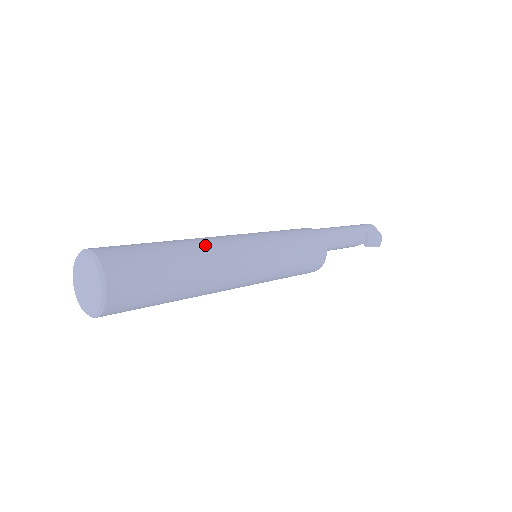
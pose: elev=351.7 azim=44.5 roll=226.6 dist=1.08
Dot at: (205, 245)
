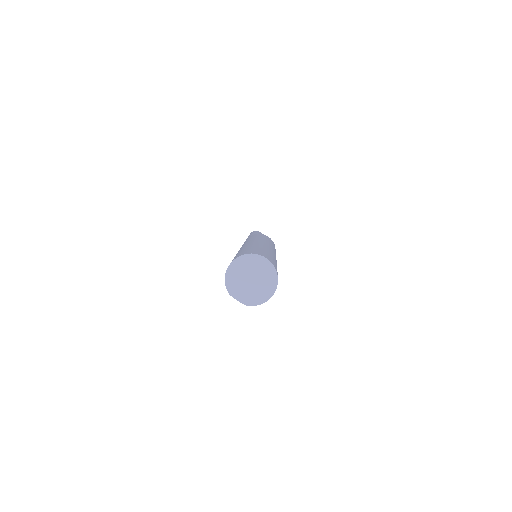
Dot at: (263, 245)
